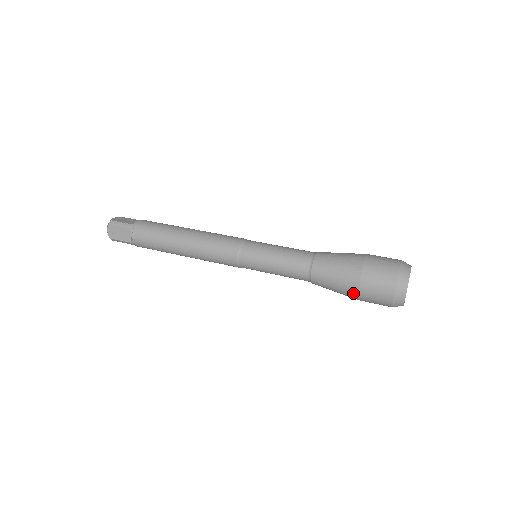
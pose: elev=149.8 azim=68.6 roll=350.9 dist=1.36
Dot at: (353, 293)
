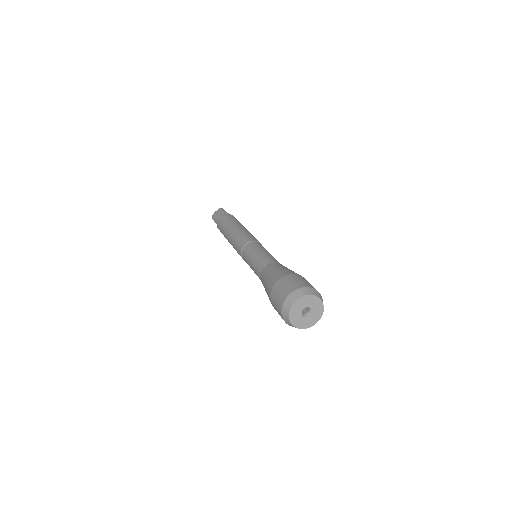
Dot at: occluded
